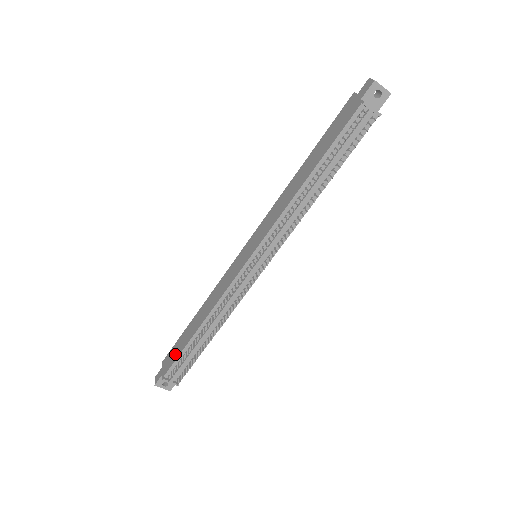
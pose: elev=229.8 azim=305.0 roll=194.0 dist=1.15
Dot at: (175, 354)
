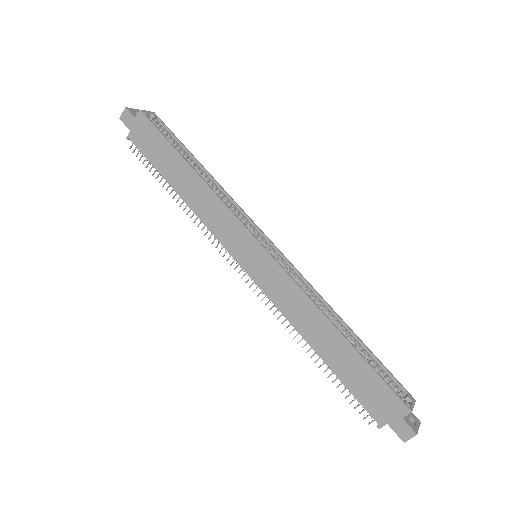
Dot at: (149, 149)
